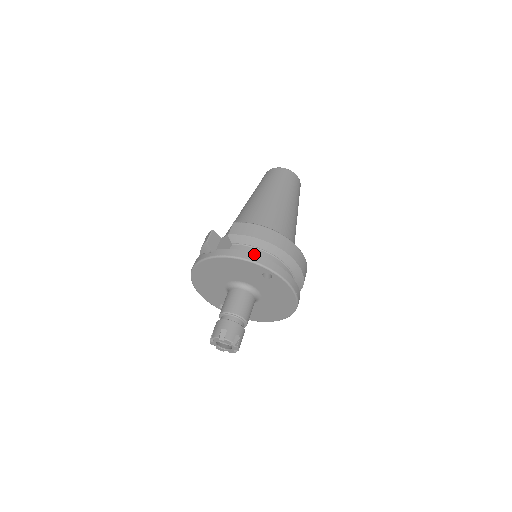
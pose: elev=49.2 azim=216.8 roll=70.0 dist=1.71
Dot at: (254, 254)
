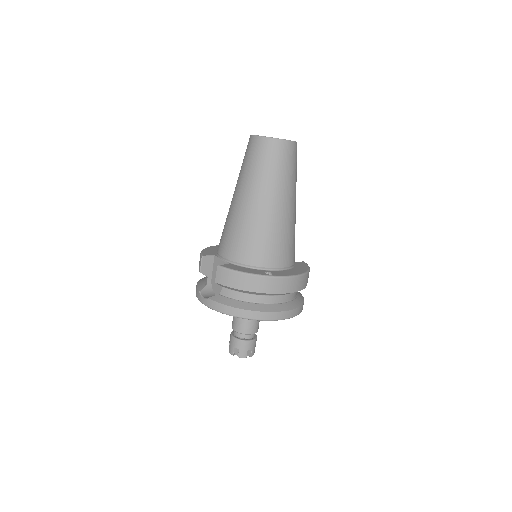
Dot at: (242, 310)
